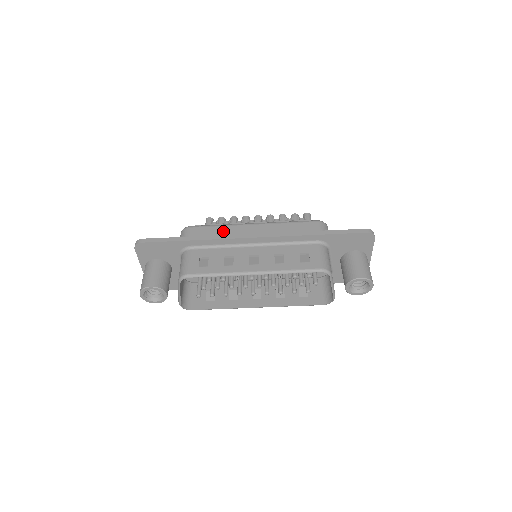
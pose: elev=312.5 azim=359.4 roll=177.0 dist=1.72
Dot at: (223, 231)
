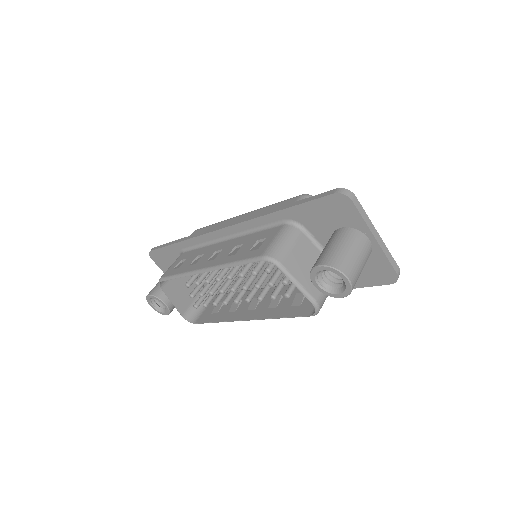
Dot at: occluded
